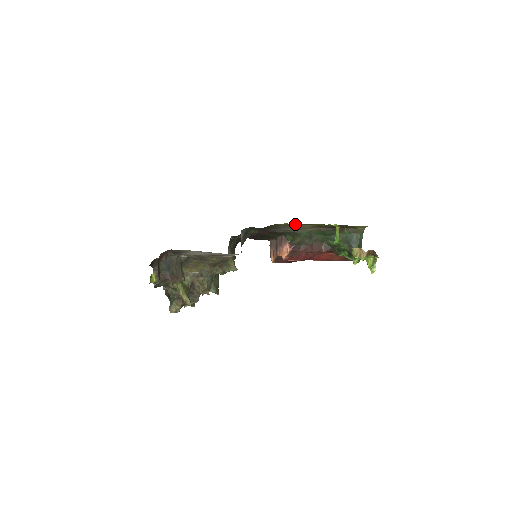
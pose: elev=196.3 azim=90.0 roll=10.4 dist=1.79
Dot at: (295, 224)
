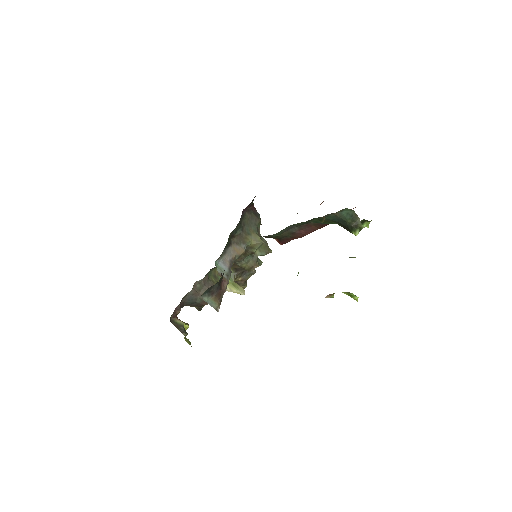
Dot at: occluded
